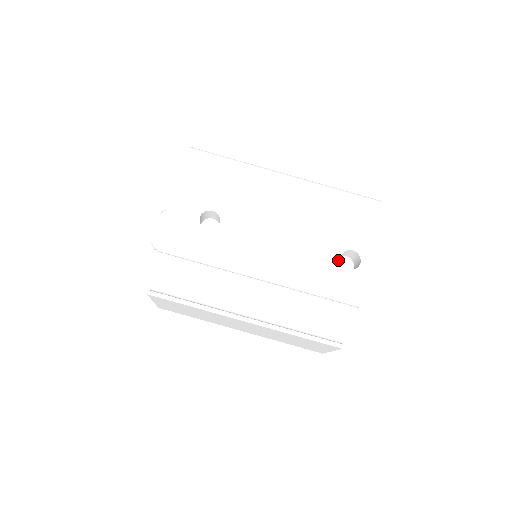
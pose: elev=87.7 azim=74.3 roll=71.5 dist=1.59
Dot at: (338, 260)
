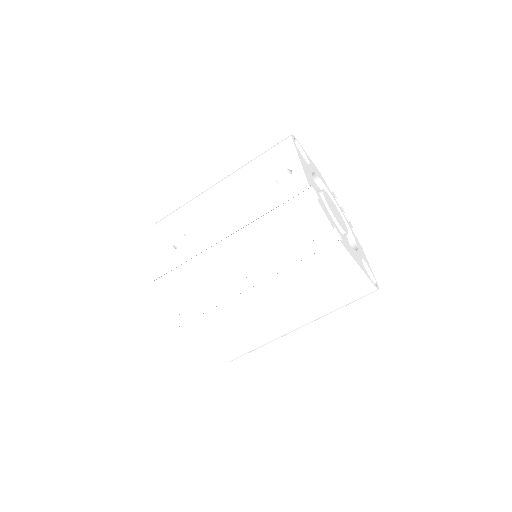
Dot at: (275, 185)
